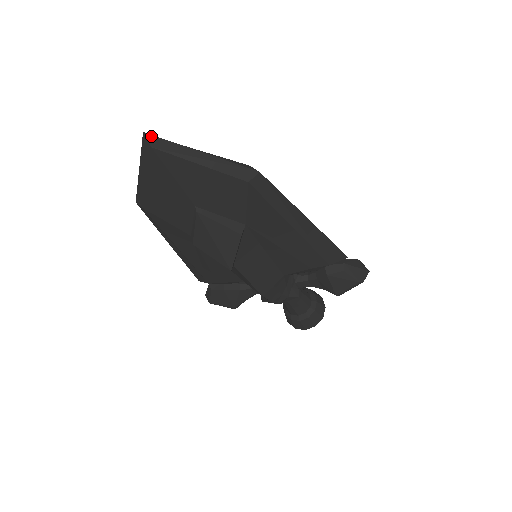
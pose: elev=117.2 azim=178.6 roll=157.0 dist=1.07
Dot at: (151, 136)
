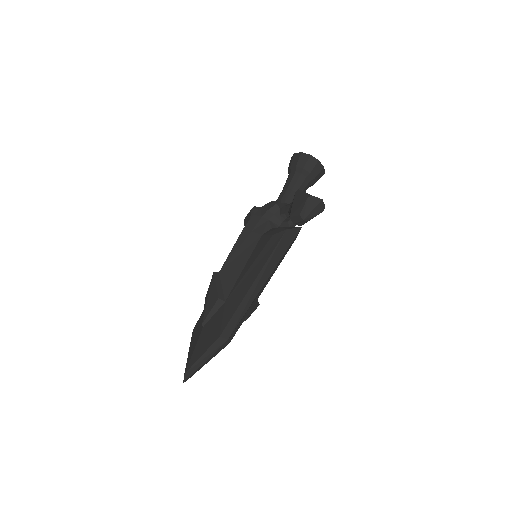
Dot at: (186, 380)
